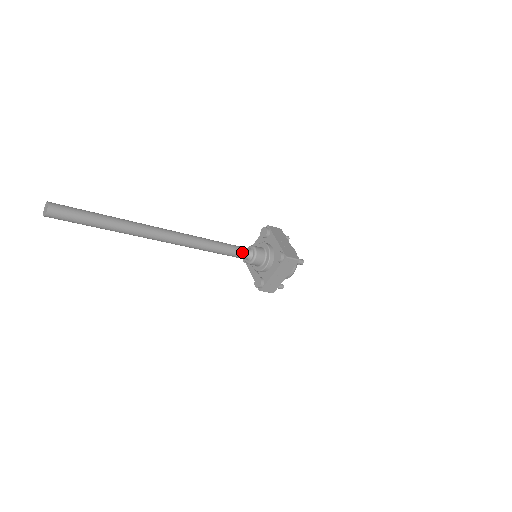
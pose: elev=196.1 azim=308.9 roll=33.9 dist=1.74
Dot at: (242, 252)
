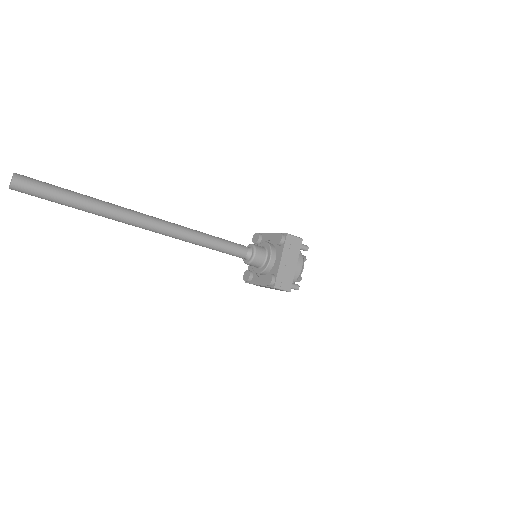
Dot at: (237, 254)
